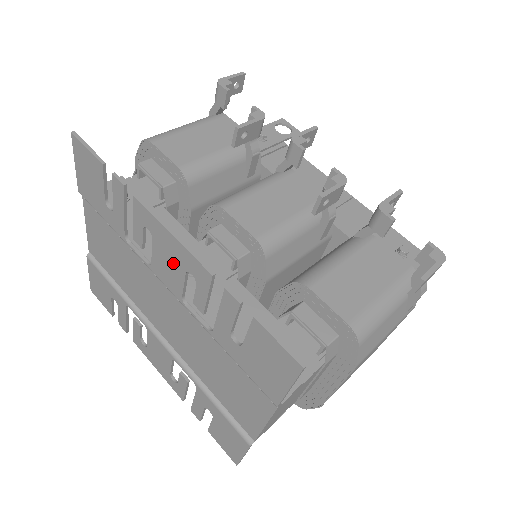
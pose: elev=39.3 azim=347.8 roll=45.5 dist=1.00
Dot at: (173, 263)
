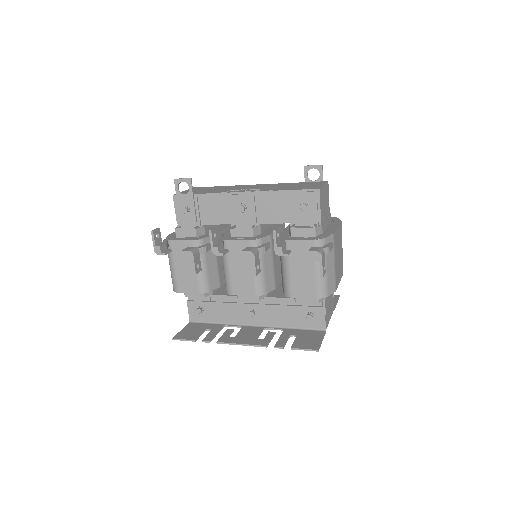
Dot at: (250, 338)
